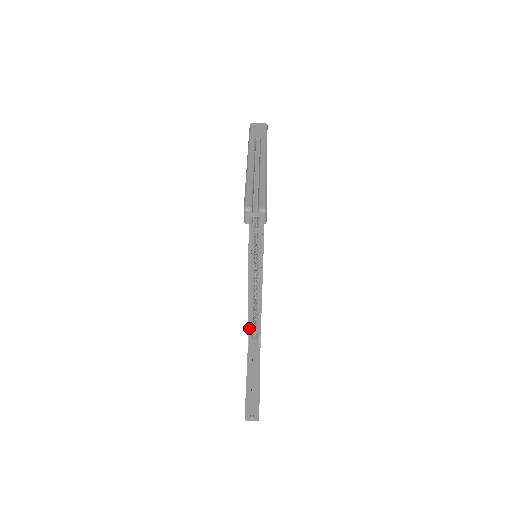
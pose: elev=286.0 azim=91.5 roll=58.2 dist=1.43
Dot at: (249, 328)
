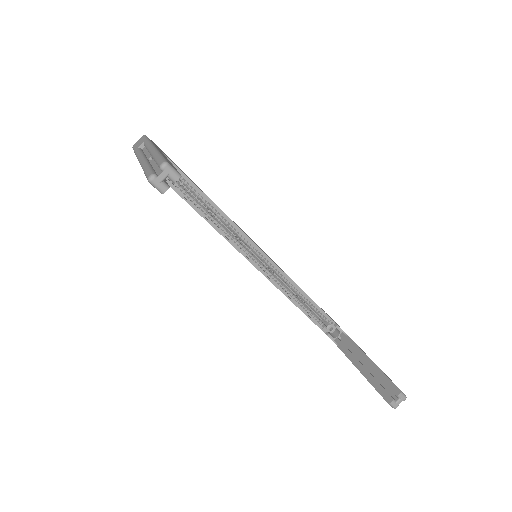
Dot at: (322, 330)
